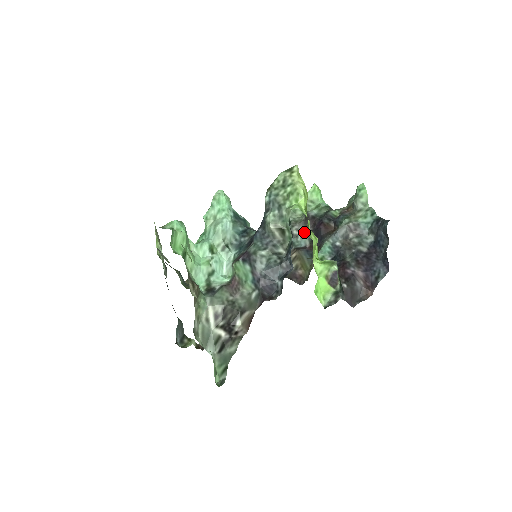
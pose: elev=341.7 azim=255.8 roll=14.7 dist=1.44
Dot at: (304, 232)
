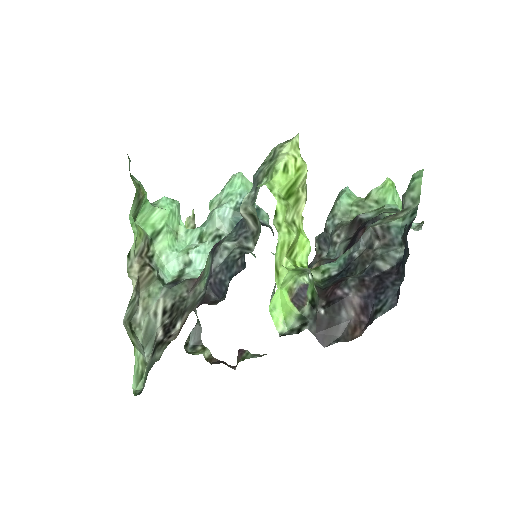
Dot at: (344, 239)
